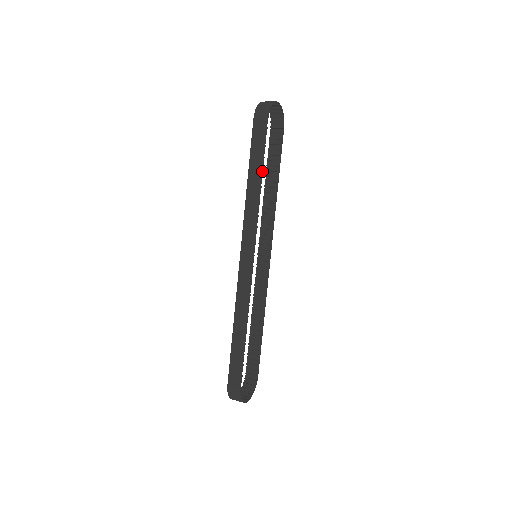
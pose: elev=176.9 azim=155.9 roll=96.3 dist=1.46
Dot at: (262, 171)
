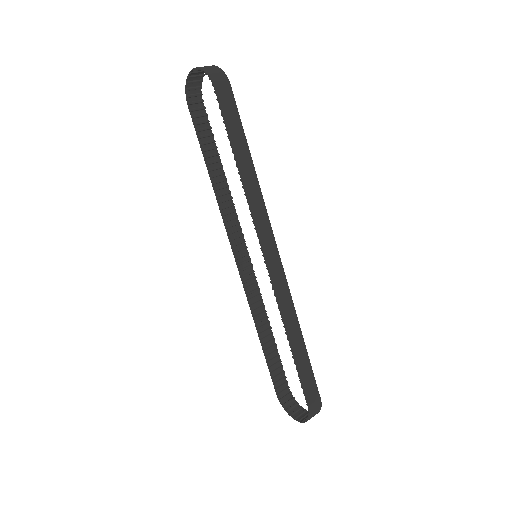
Dot at: (249, 150)
